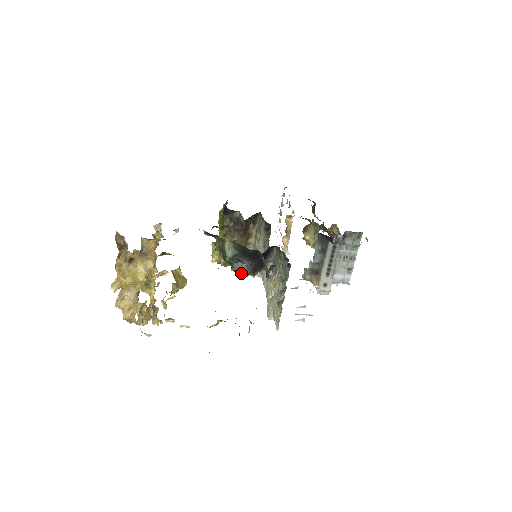
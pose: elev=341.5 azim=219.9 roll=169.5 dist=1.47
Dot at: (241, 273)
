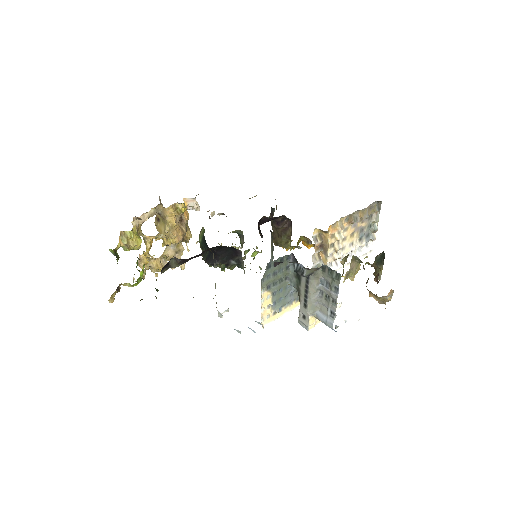
Dot at: occluded
